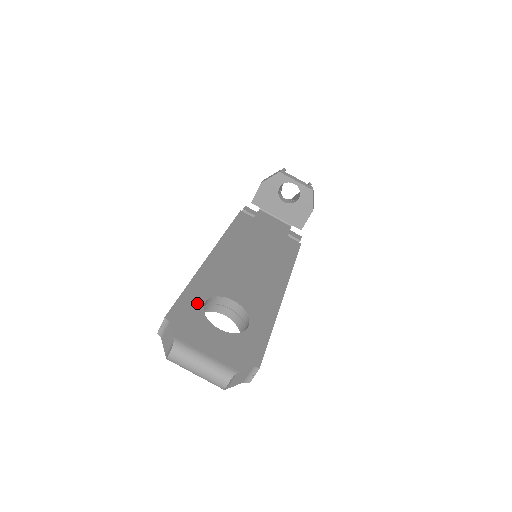
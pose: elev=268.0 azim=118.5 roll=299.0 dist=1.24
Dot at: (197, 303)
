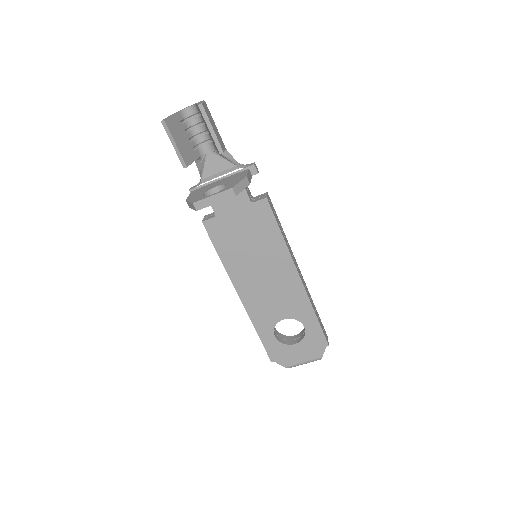
Dot at: (273, 341)
